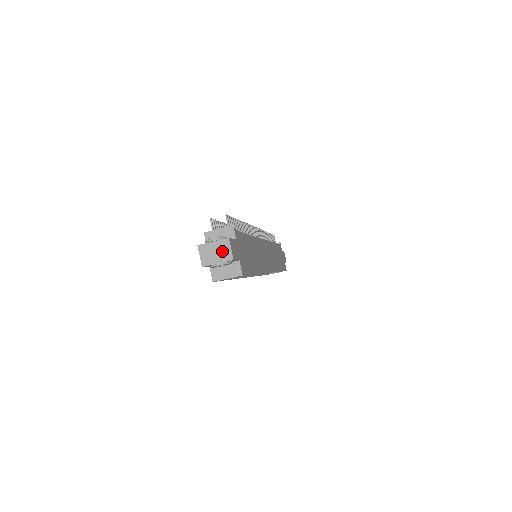
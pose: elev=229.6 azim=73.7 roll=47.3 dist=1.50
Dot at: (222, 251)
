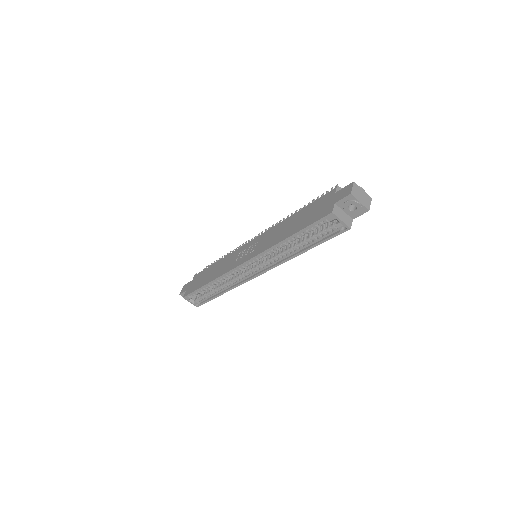
Dot at: (366, 200)
